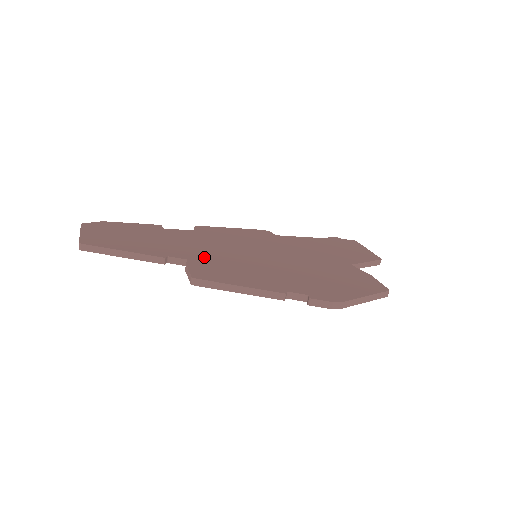
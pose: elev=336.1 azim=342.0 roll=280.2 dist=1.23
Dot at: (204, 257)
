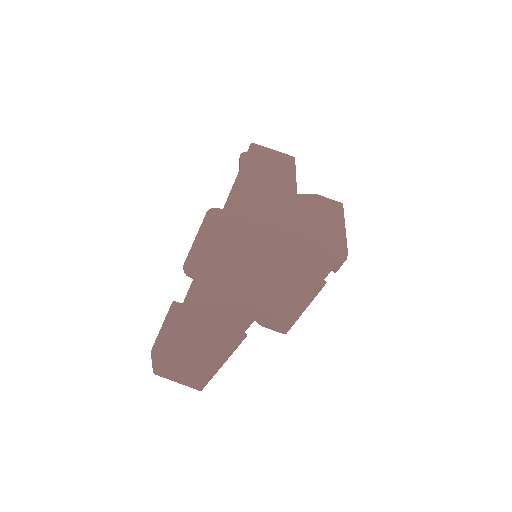
Dot at: (254, 304)
